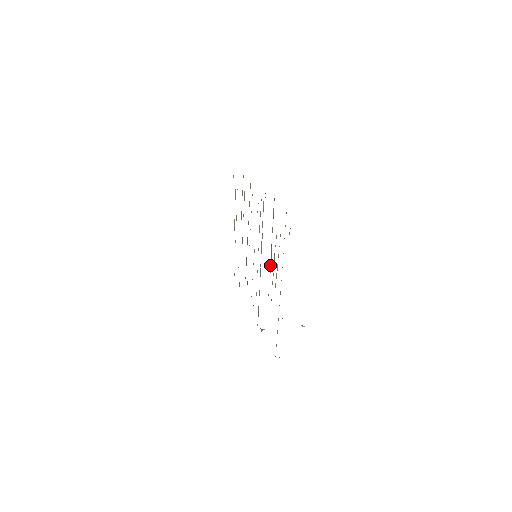
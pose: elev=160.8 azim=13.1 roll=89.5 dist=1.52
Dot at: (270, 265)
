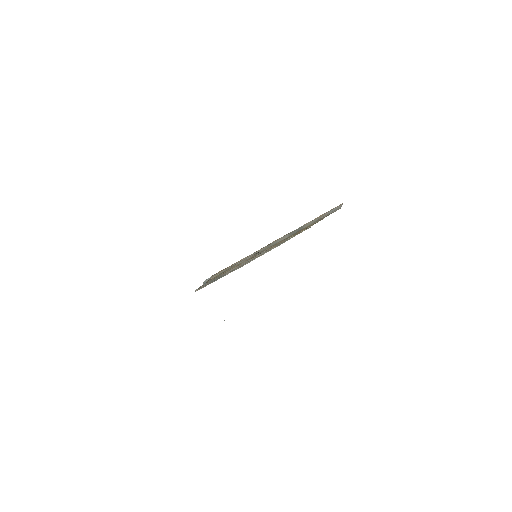
Dot at: occluded
